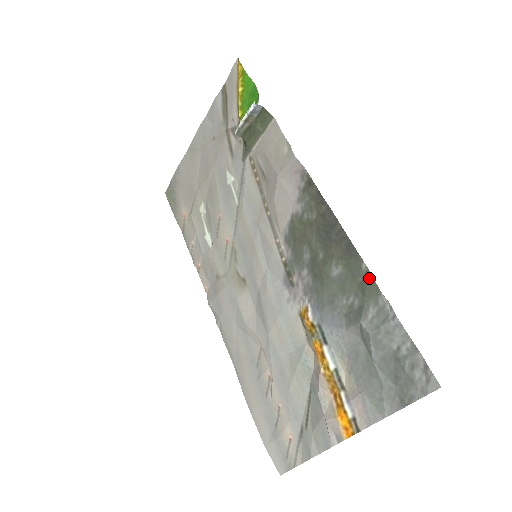
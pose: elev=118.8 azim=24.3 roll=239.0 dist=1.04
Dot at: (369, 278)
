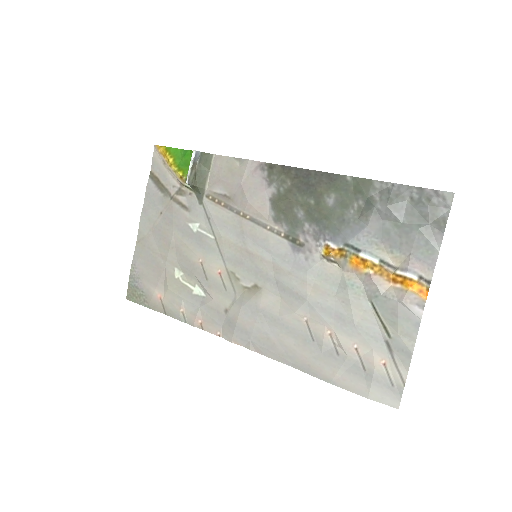
Dot at: (358, 180)
